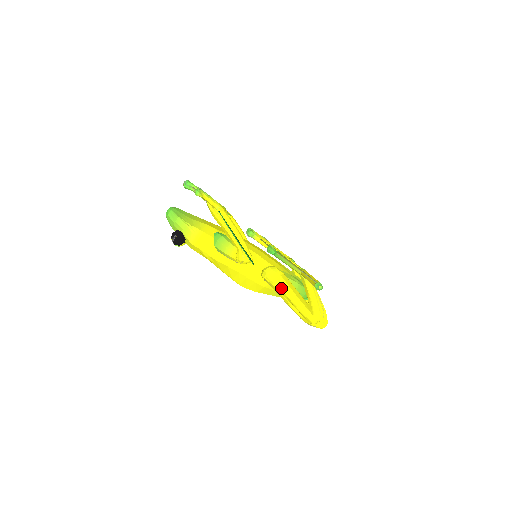
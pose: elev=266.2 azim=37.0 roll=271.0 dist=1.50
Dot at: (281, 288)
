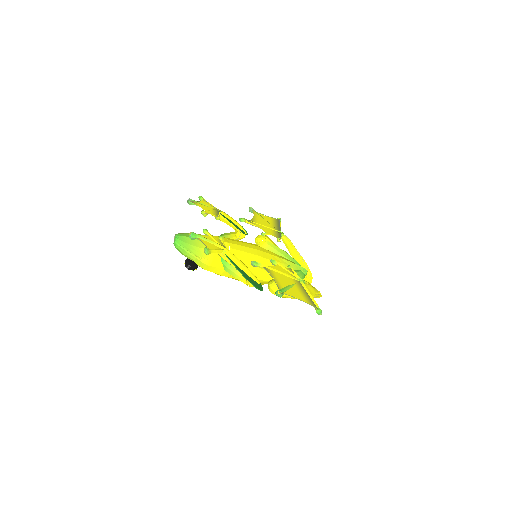
Dot at: (286, 297)
